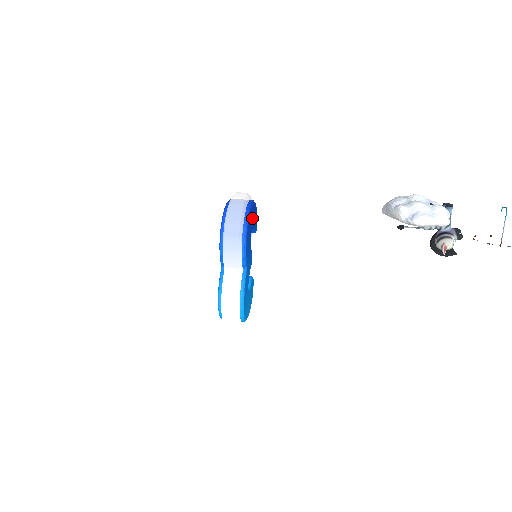
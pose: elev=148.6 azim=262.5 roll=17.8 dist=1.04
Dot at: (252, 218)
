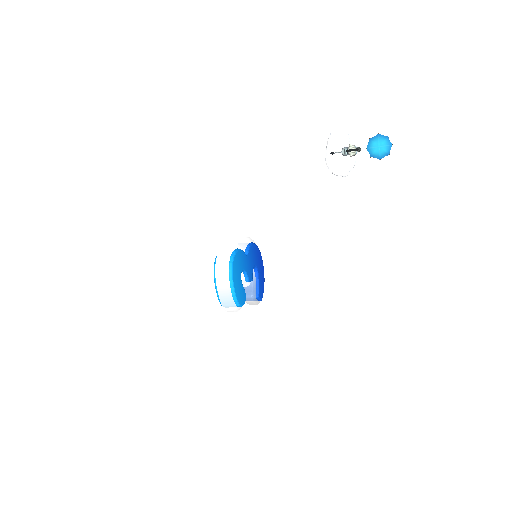
Dot at: (260, 267)
